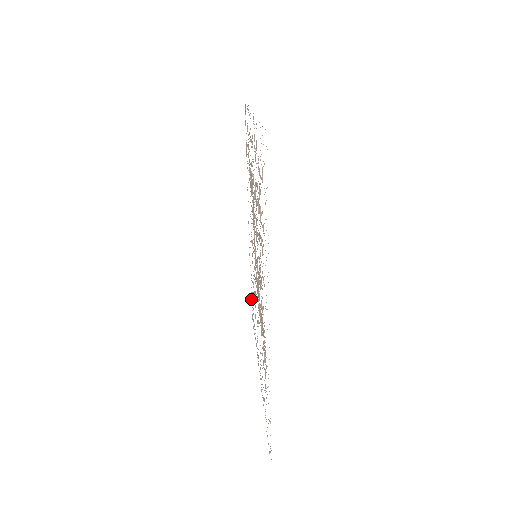
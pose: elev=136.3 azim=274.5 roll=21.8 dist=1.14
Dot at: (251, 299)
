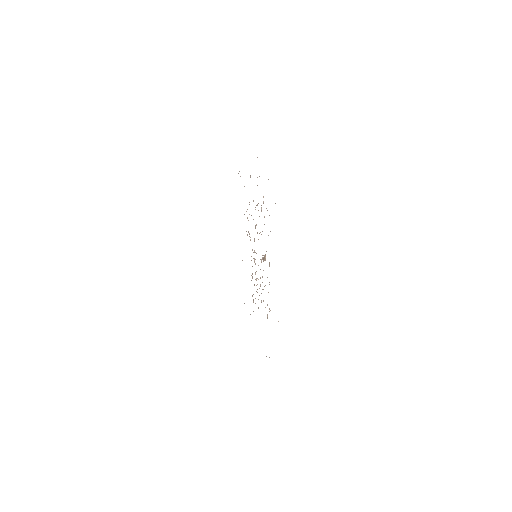
Dot at: occluded
